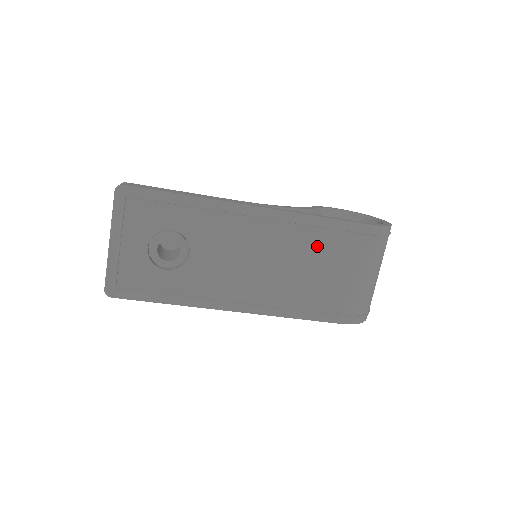
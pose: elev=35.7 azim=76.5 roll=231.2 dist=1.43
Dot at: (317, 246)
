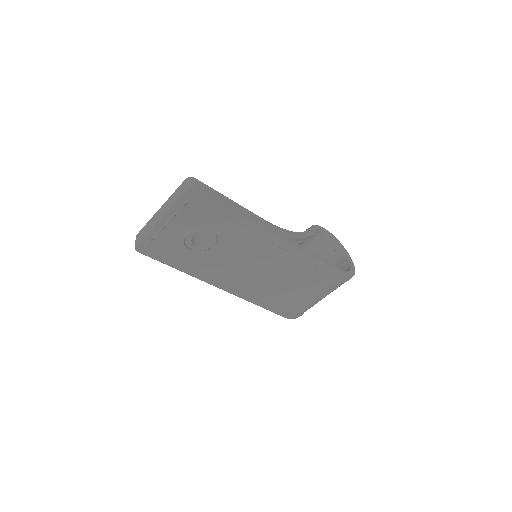
Dot at: (303, 274)
